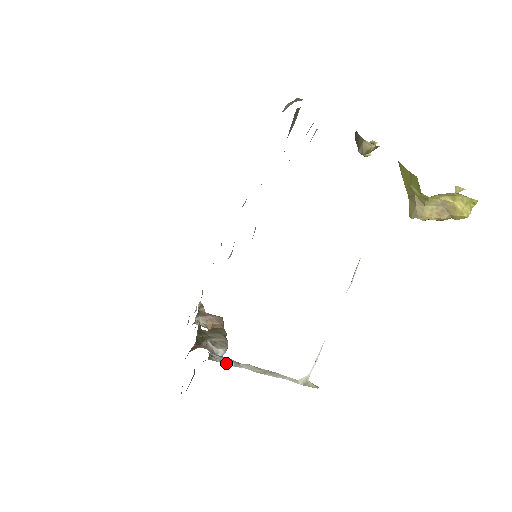
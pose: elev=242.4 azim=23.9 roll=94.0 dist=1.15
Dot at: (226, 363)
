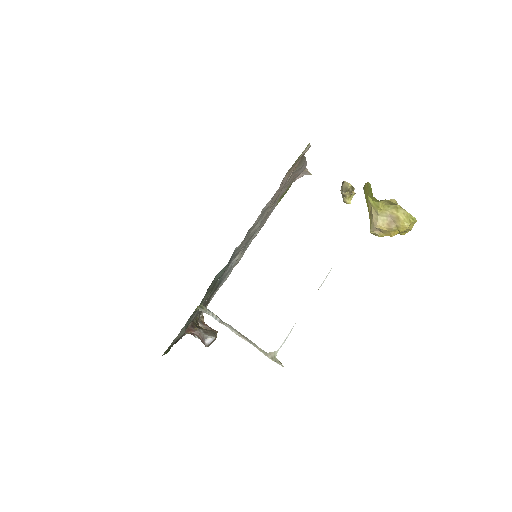
Dot at: (213, 316)
